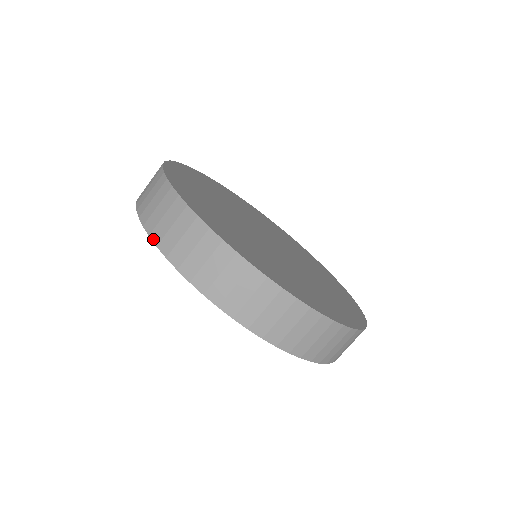
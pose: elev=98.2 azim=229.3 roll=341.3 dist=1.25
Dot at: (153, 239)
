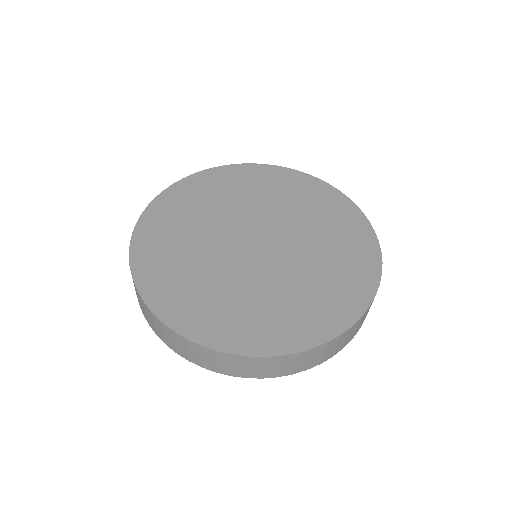
Dot at: (170, 348)
